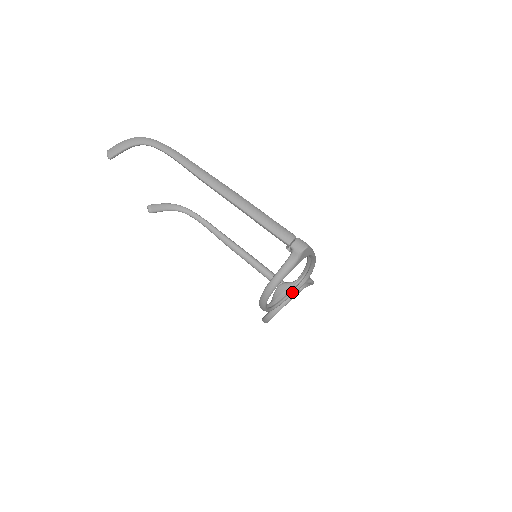
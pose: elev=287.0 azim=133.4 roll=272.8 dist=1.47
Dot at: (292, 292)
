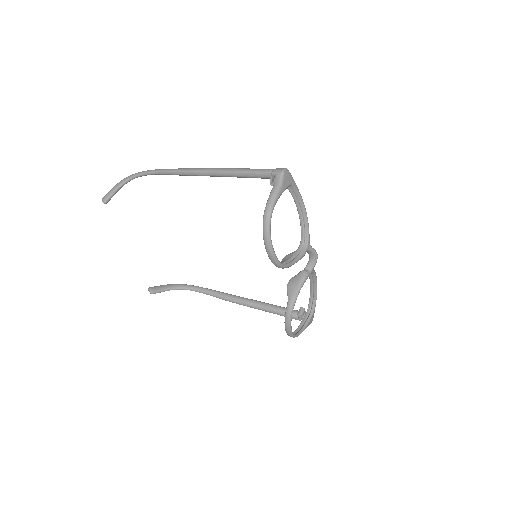
Dot at: (298, 256)
